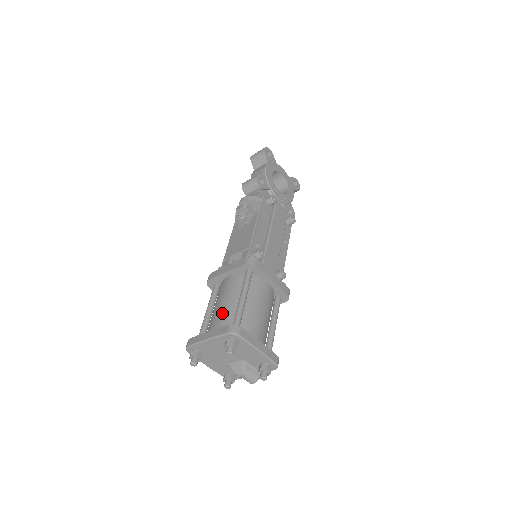
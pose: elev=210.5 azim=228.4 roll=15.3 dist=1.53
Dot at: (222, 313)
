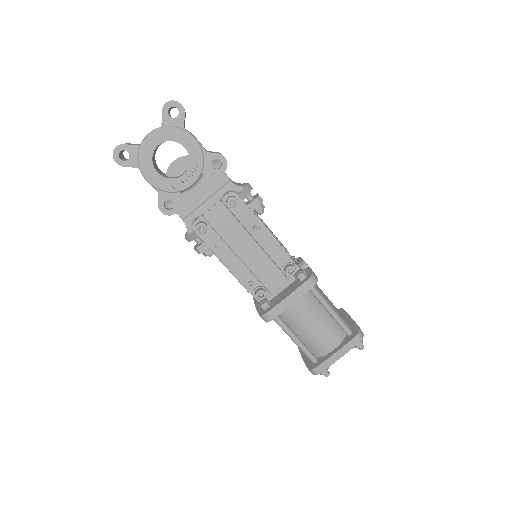
Dot at: occluded
